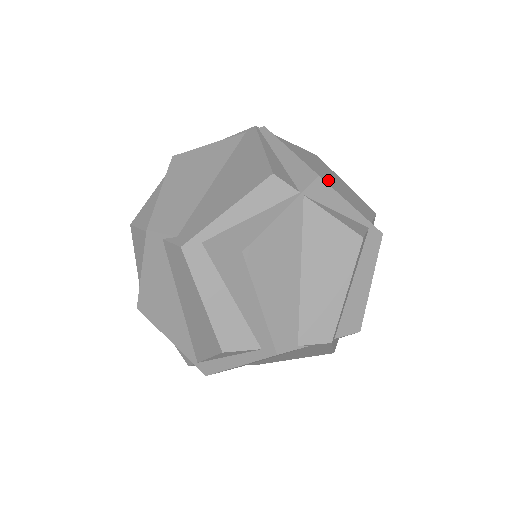
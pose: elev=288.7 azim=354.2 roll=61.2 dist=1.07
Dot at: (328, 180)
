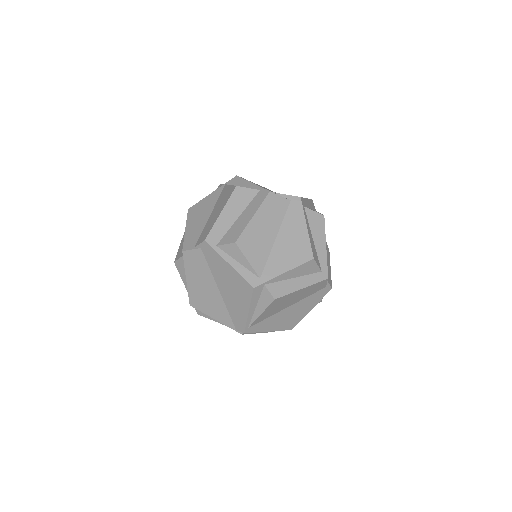
Dot at: occluded
